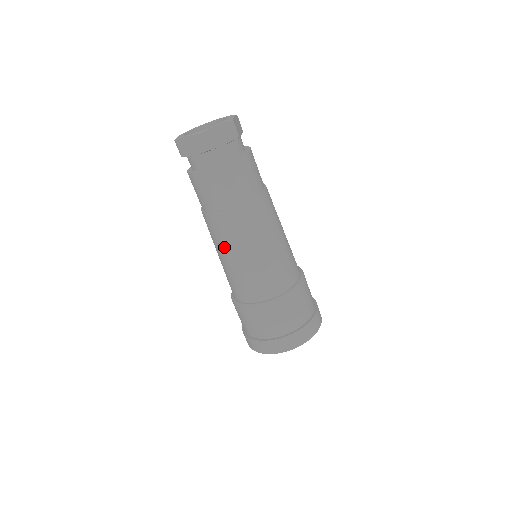
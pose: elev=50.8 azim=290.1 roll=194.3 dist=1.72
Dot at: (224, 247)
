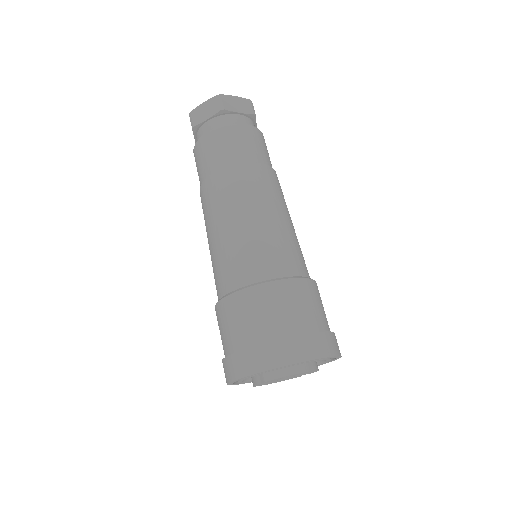
Dot at: (222, 212)
